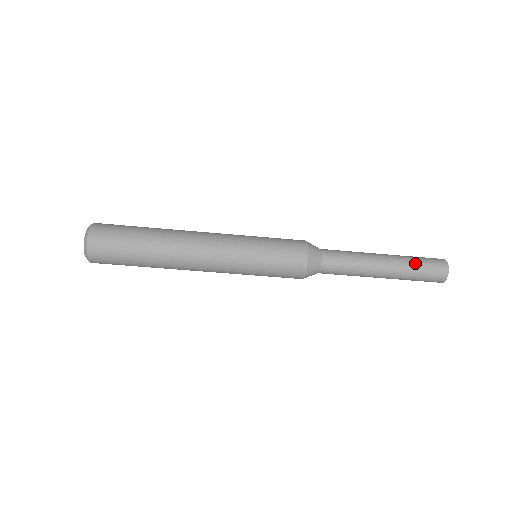
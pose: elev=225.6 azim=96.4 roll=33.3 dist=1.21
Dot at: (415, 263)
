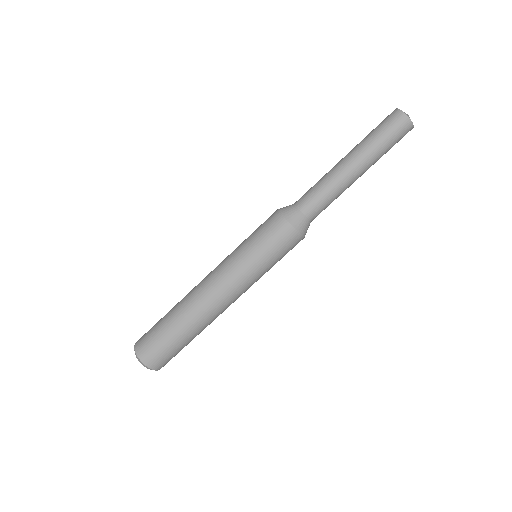
Dot at: (372, 137)
